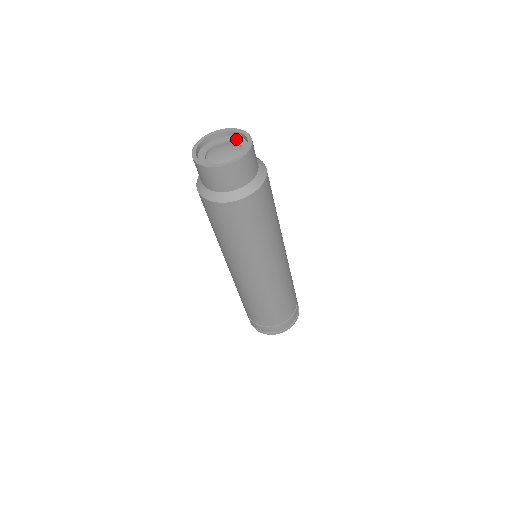
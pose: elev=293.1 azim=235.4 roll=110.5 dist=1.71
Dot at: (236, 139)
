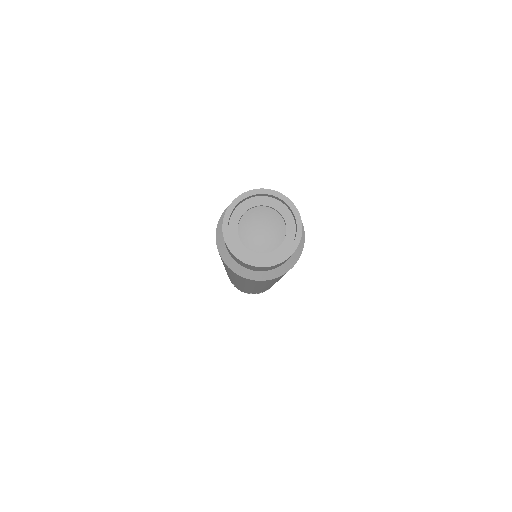
Dot at: (285, 212)
